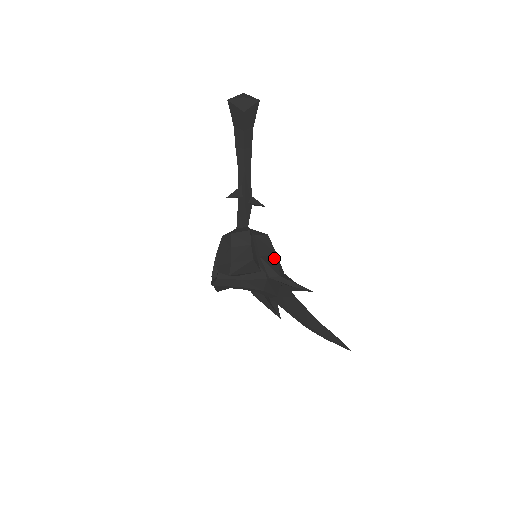
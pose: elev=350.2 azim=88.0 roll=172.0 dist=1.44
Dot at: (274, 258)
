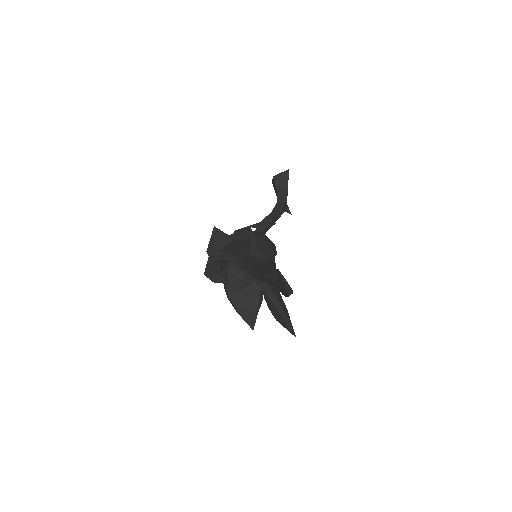
Dot at: occluded
